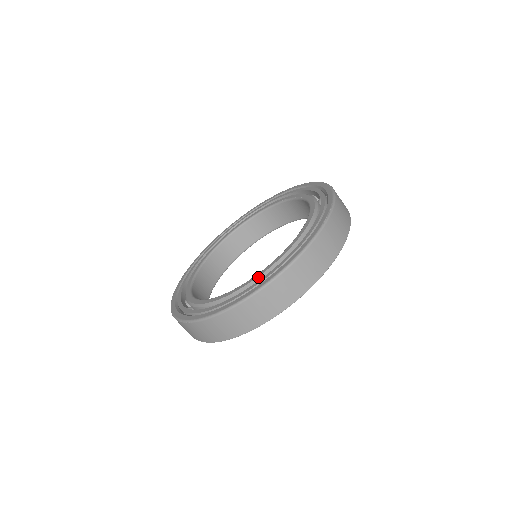
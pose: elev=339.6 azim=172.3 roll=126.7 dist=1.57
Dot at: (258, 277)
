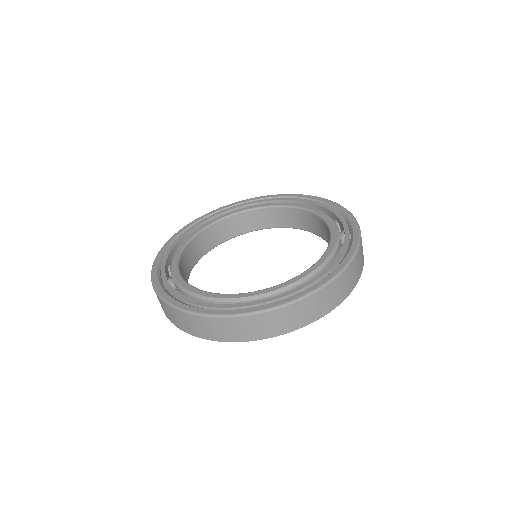
Dot at: (206, 296)
